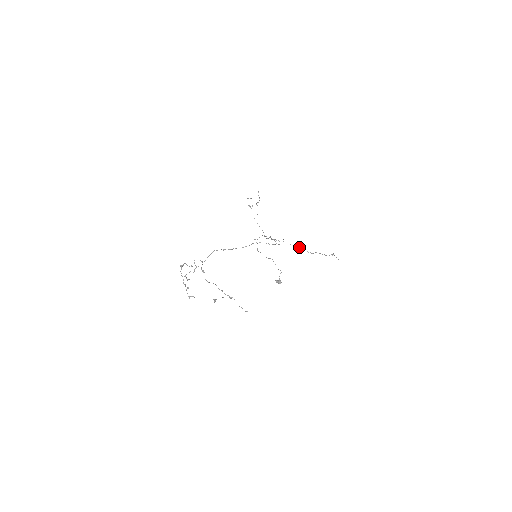
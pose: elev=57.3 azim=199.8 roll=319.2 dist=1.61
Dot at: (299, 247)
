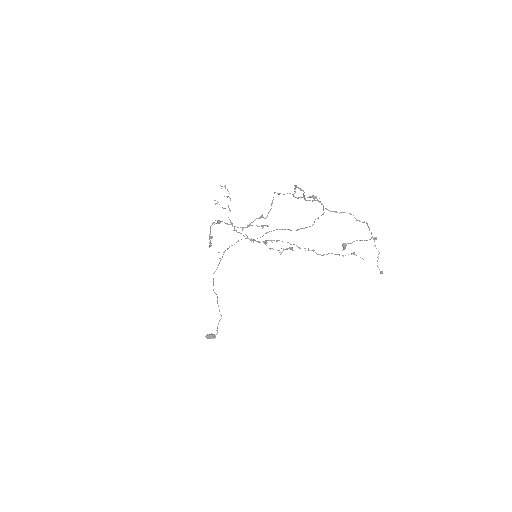
Dot at: (305, 248)
